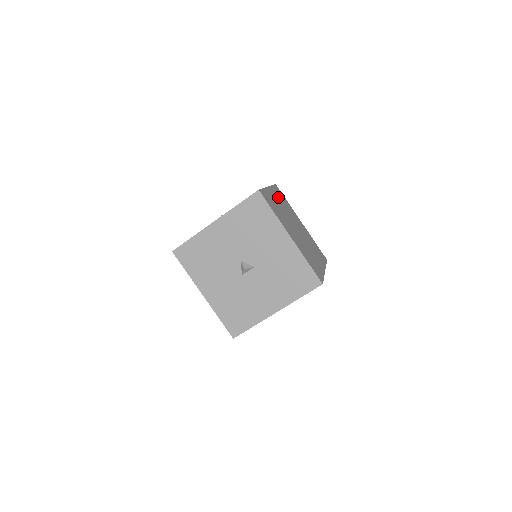
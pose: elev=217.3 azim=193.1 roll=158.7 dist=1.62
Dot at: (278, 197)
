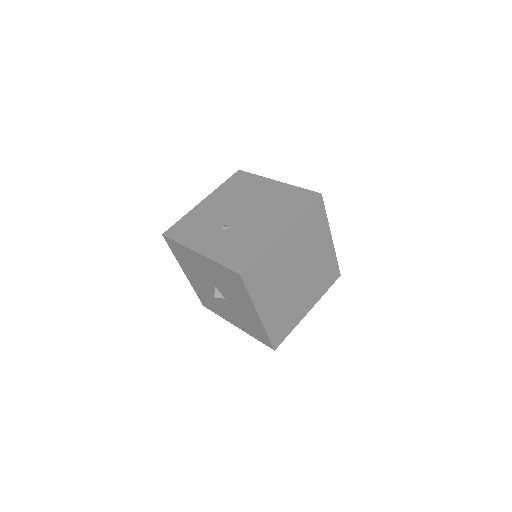
Dot at: (298, 233)
